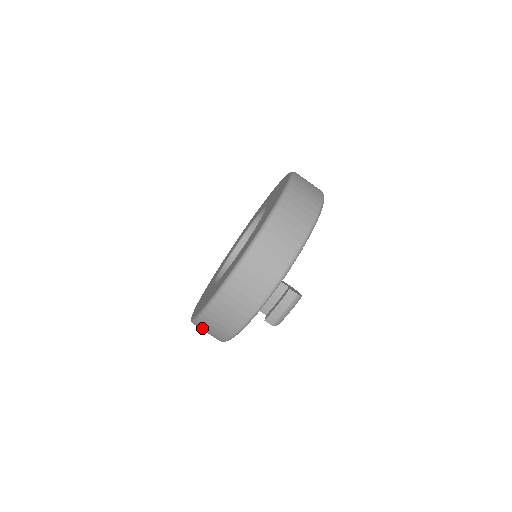
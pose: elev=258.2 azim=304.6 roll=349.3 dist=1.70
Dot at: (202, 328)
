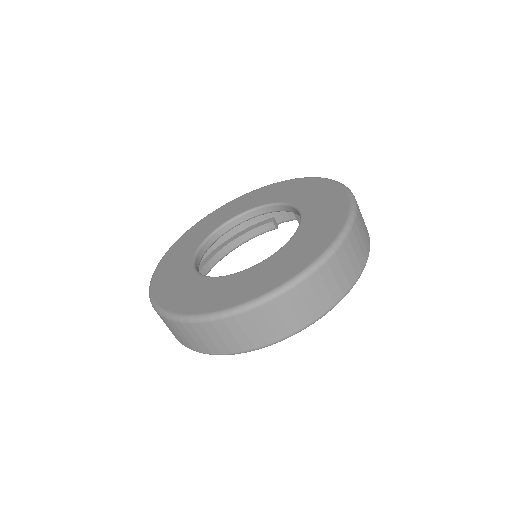
Dot at: occluded
